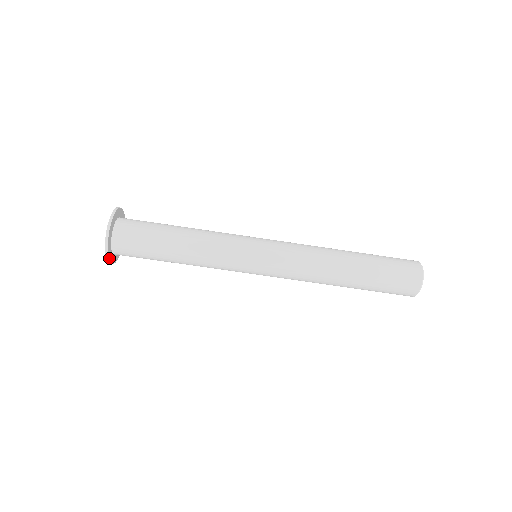
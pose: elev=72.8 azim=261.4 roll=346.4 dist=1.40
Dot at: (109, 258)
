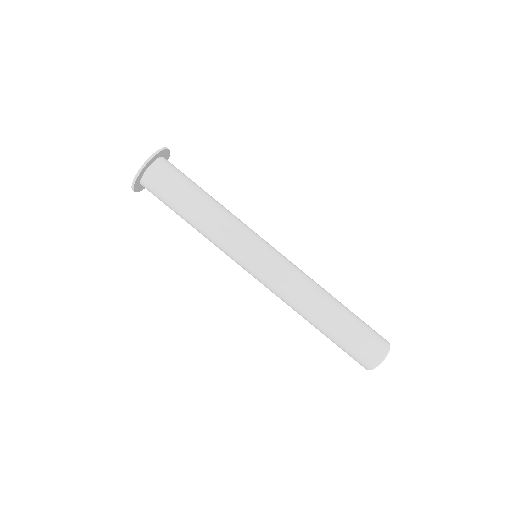
Dot at: (134, 187)
